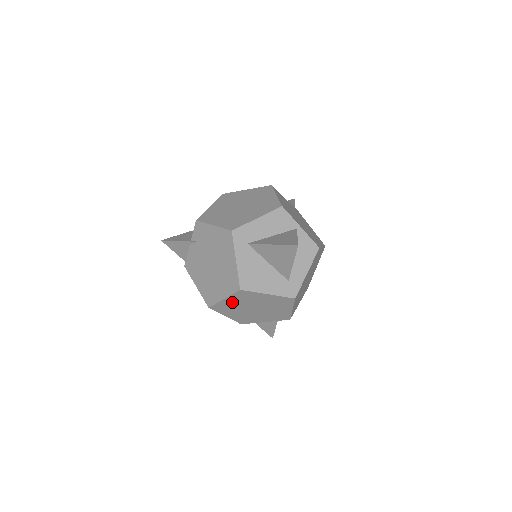
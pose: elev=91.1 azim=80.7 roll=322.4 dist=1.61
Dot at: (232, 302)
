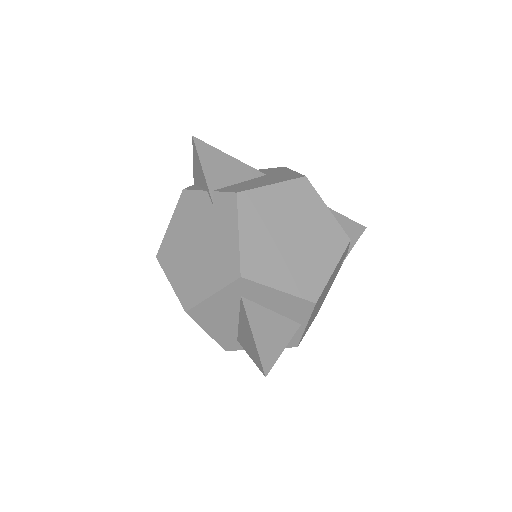
Dot at: occluded
